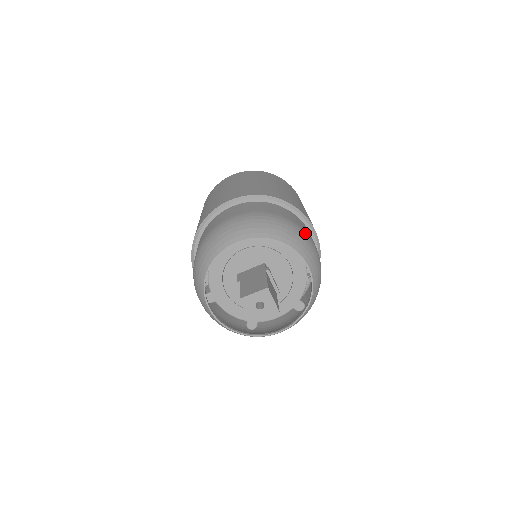
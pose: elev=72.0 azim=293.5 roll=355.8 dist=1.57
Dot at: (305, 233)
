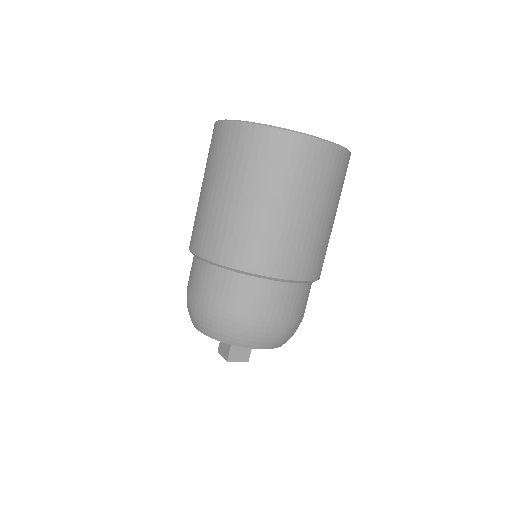
Dot at: occluded
